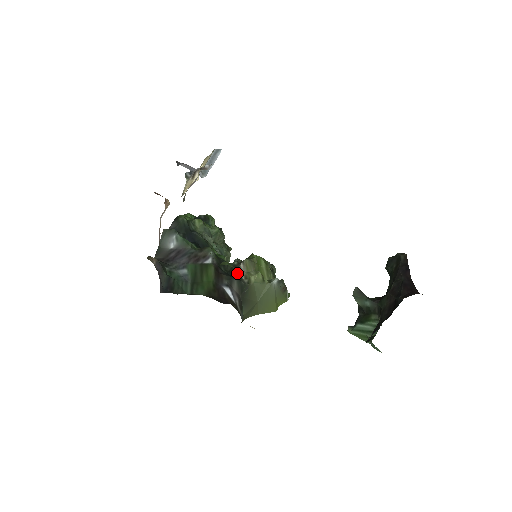
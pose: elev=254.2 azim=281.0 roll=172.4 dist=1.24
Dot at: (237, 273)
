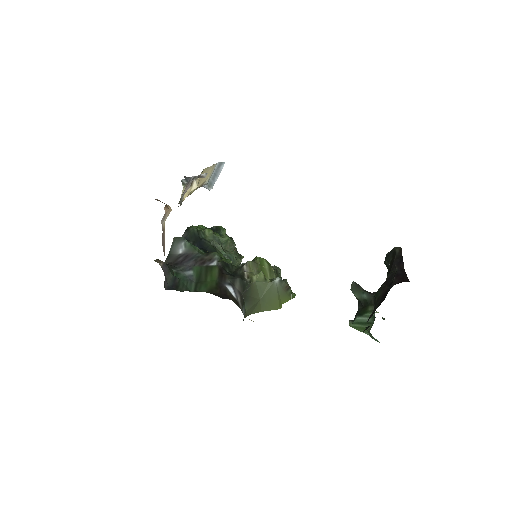
Dot at: (240, 273)
